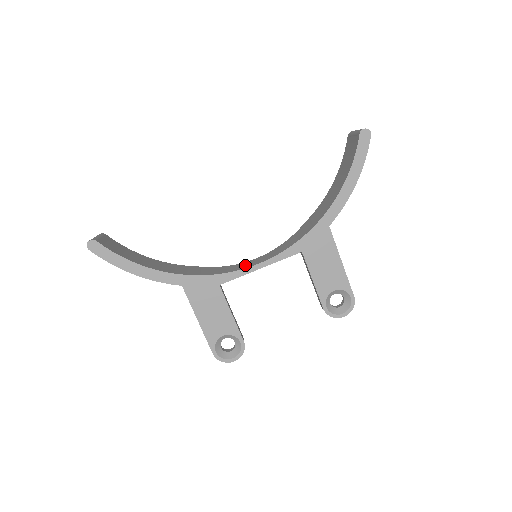
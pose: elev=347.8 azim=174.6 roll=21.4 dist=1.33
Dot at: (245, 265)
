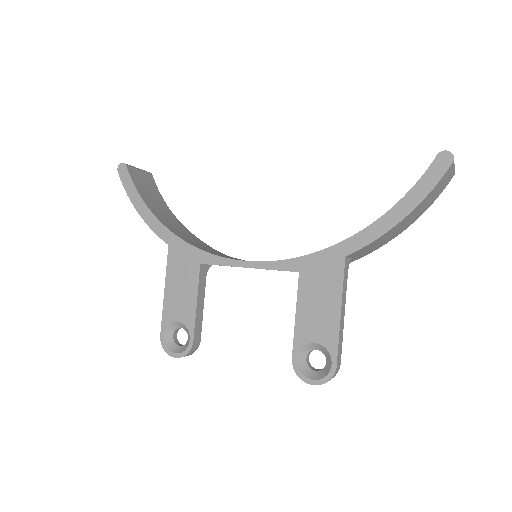
Dot at: occluded
